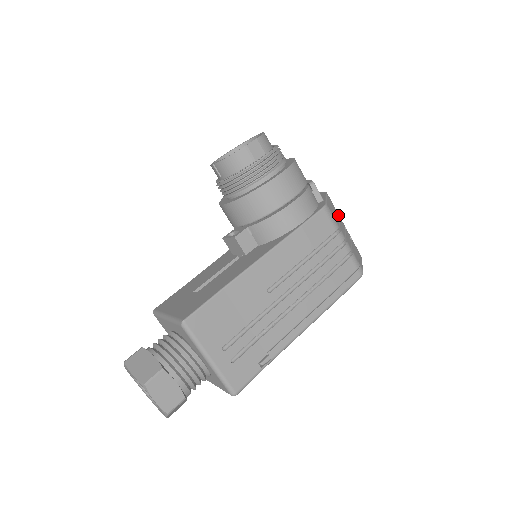
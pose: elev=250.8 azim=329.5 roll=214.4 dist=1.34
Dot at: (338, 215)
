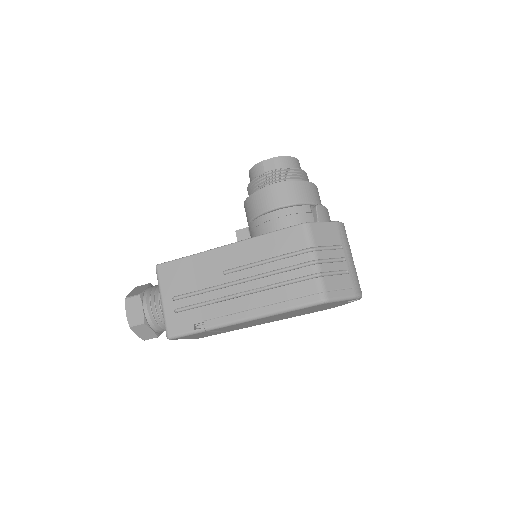
Dot at: (339, 244)
